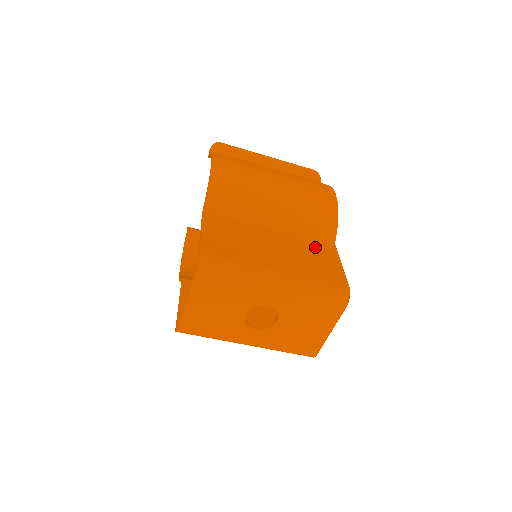
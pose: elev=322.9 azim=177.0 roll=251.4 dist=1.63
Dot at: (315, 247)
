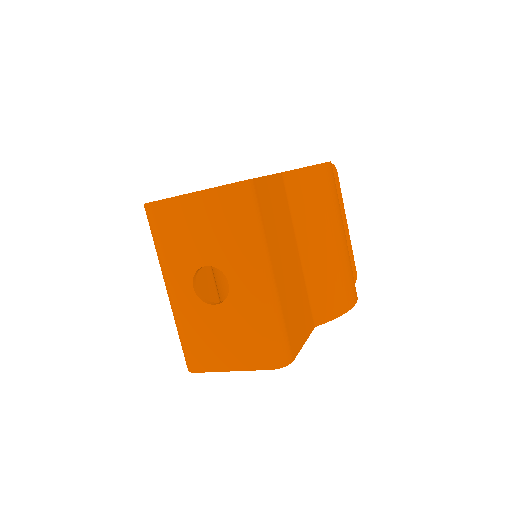
Dot at: (305, 306)
